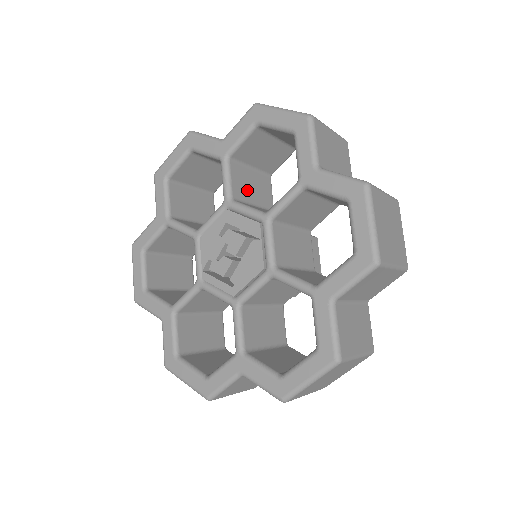
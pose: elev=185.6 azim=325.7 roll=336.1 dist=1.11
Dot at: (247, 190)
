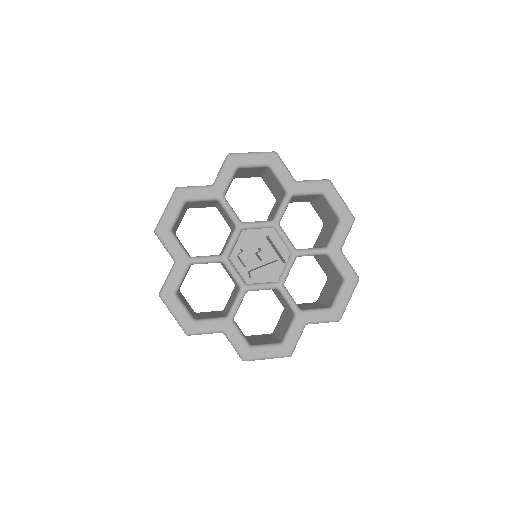
Dot at: occluded
